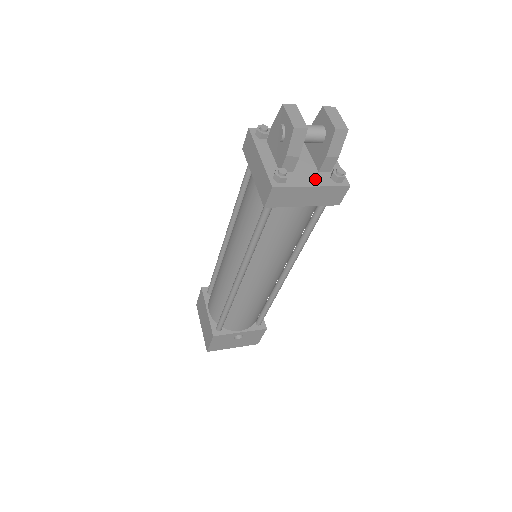
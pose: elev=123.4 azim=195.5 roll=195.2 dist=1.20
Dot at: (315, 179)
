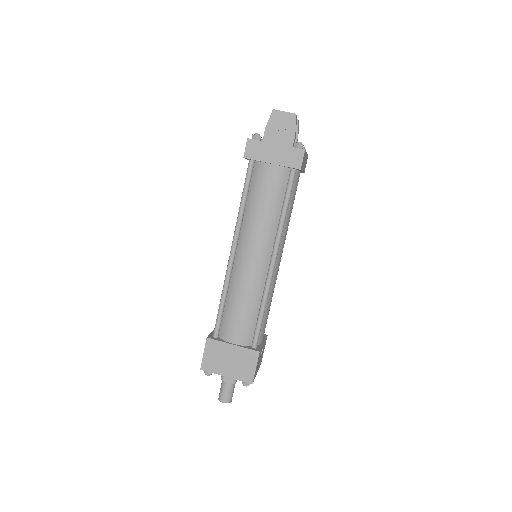
Dot at: occluded
